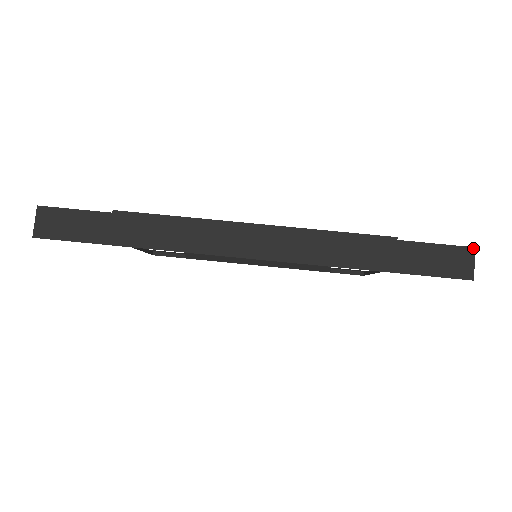
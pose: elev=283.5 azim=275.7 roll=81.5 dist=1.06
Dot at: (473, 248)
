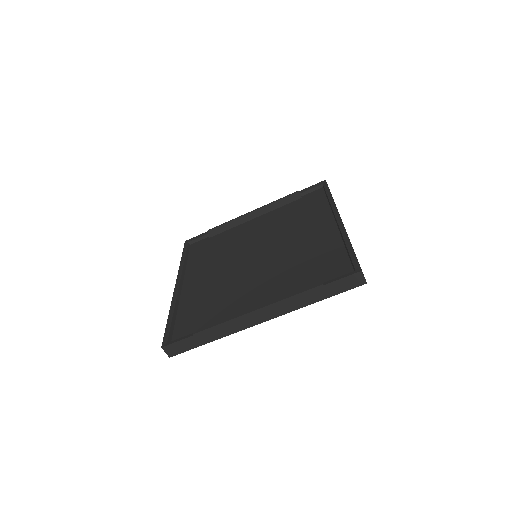
Dot at: (361, 272)
